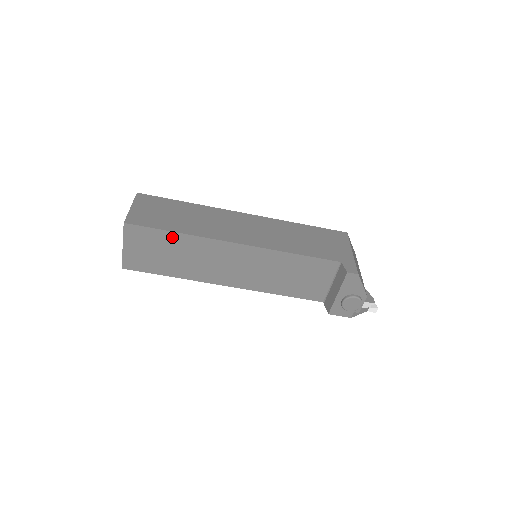
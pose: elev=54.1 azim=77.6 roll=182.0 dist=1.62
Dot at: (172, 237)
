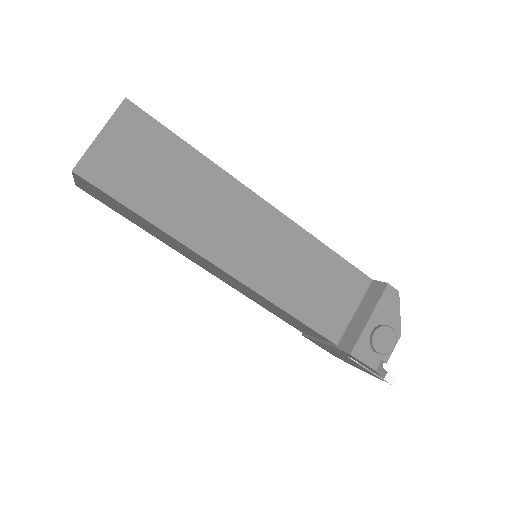
Dot at: (182, 151)
